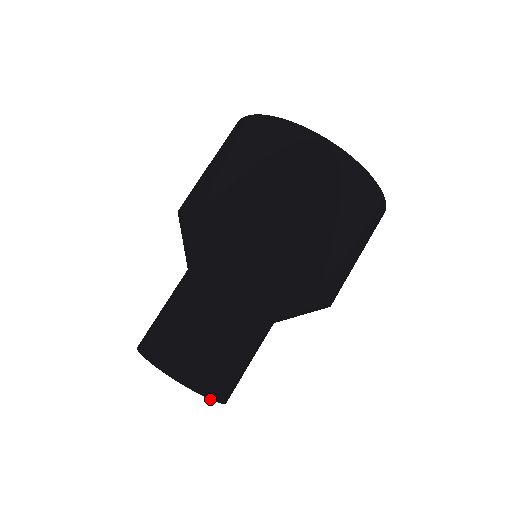
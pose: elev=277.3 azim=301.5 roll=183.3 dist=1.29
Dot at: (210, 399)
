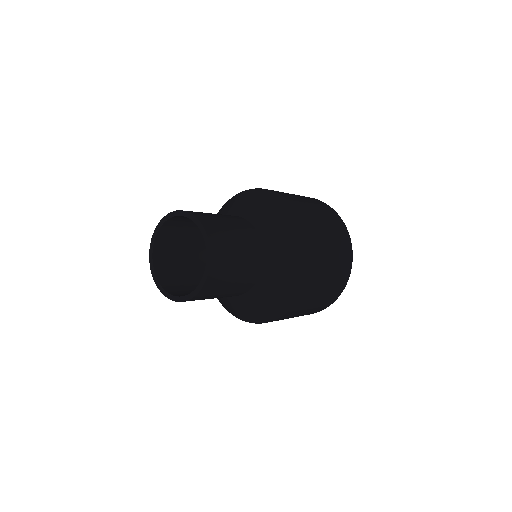
Dot at: (209, 242)
